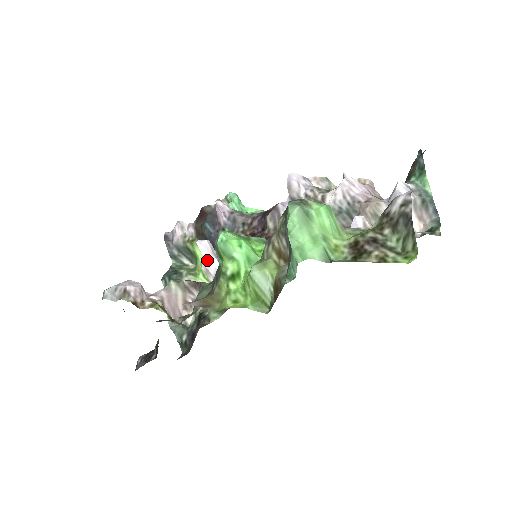
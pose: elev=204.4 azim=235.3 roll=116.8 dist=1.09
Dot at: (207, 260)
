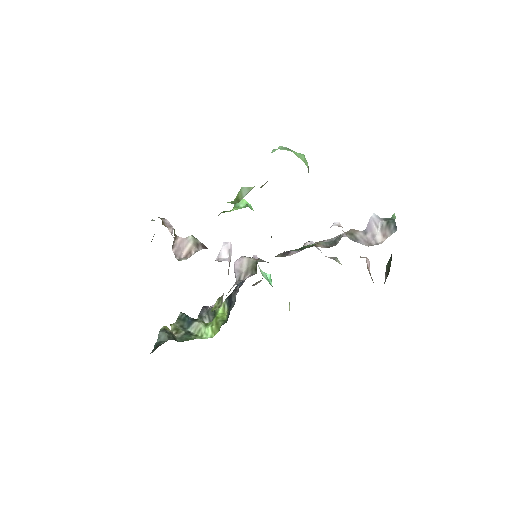
Dot at: (222, 253)
